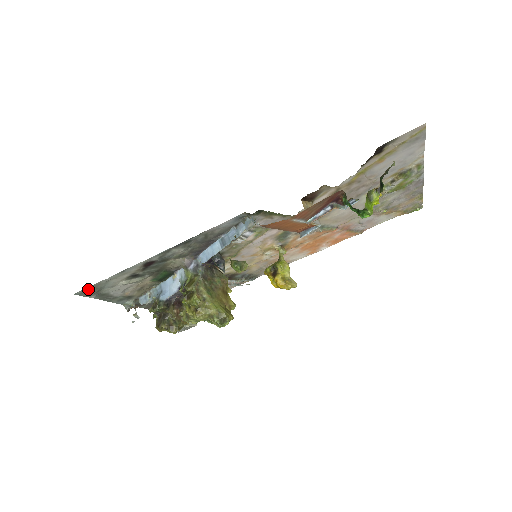
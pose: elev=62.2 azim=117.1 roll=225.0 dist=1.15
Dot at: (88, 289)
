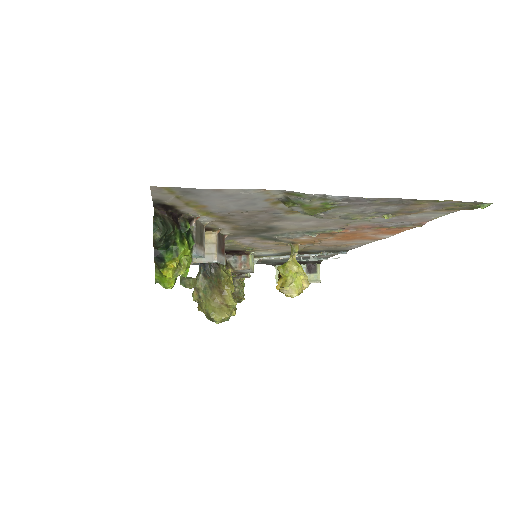
Dot at: occluded
